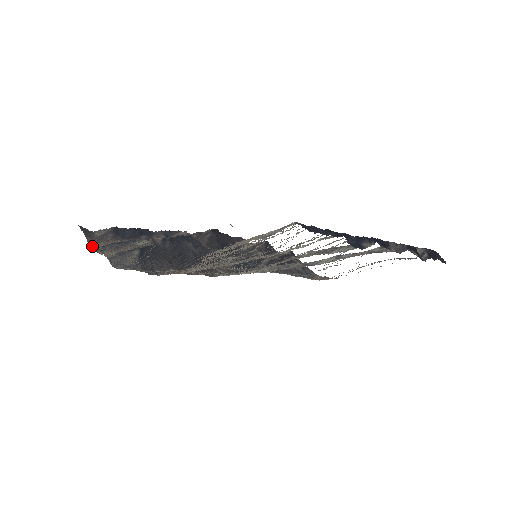
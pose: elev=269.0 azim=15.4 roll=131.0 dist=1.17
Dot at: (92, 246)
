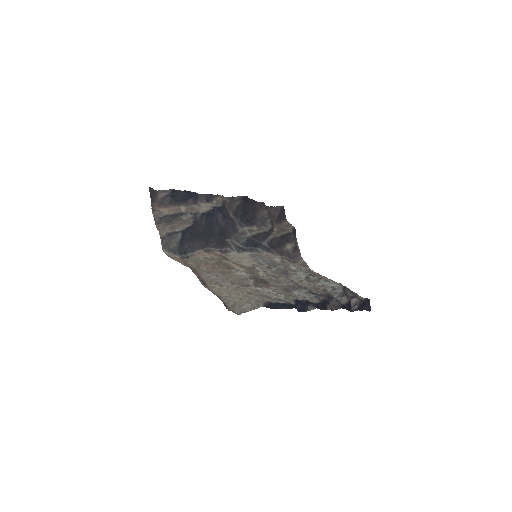
Dot at: (154, 214)
